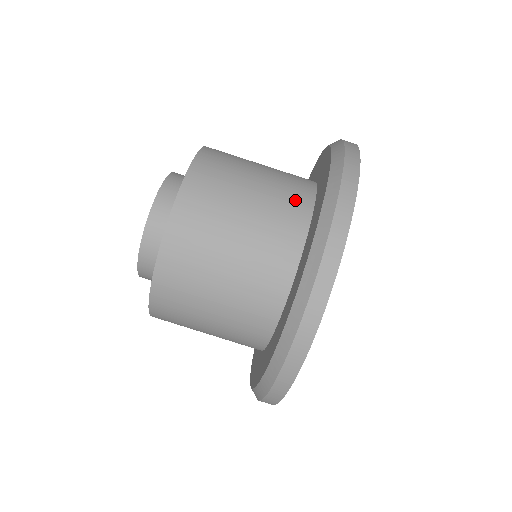
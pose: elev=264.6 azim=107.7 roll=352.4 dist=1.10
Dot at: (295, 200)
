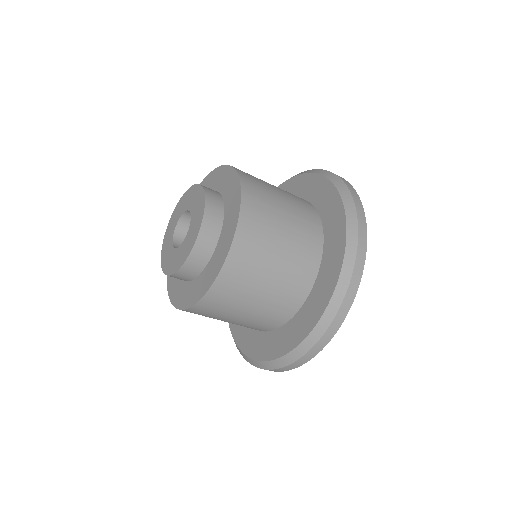
Dot at: (310, 249)
